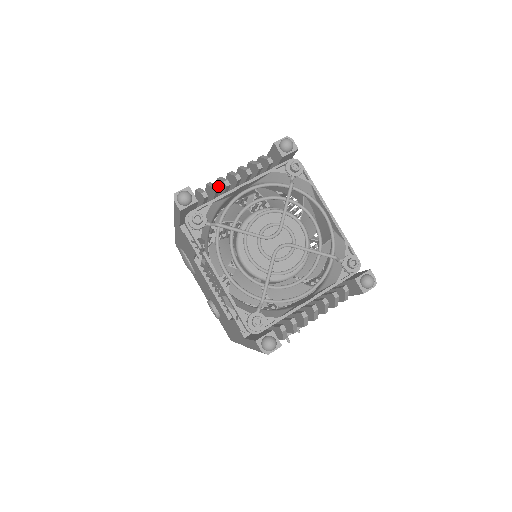
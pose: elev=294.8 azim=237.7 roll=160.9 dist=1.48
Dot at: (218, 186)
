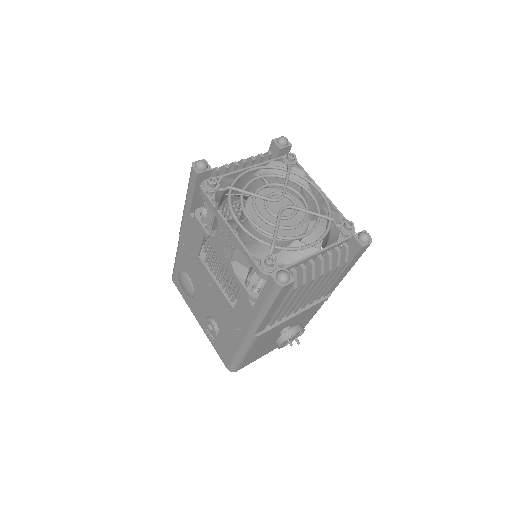
Dot at: occluded
